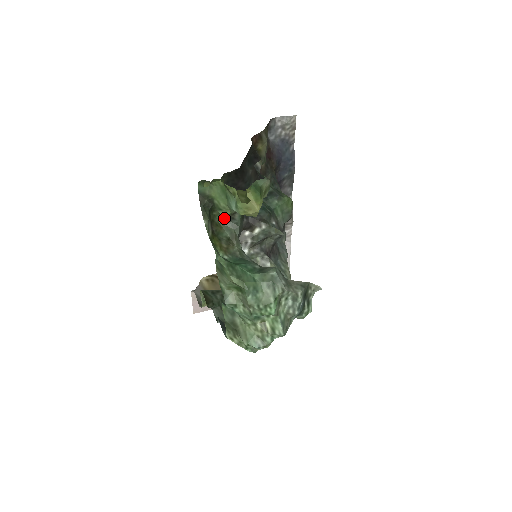
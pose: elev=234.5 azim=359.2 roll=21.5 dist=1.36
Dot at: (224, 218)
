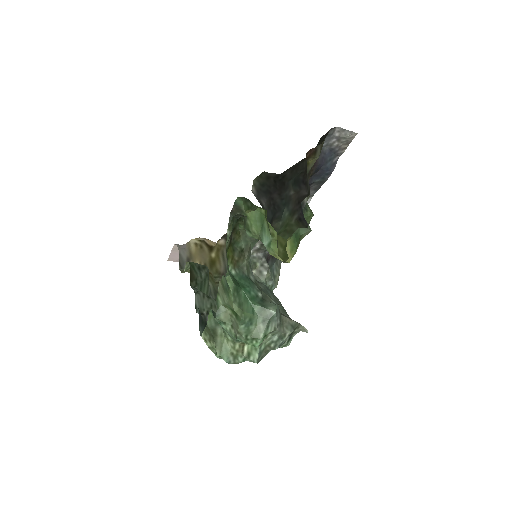
Dot at: occluded
